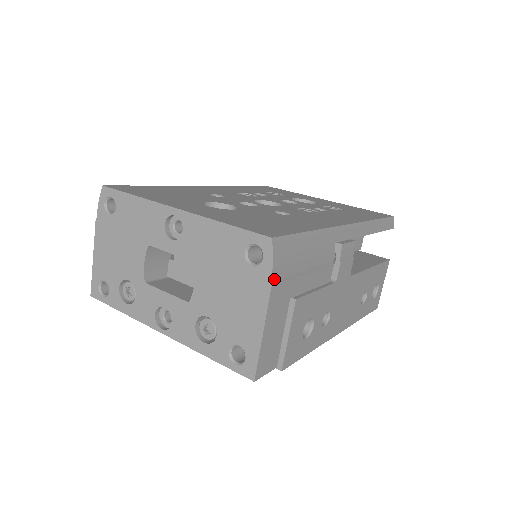
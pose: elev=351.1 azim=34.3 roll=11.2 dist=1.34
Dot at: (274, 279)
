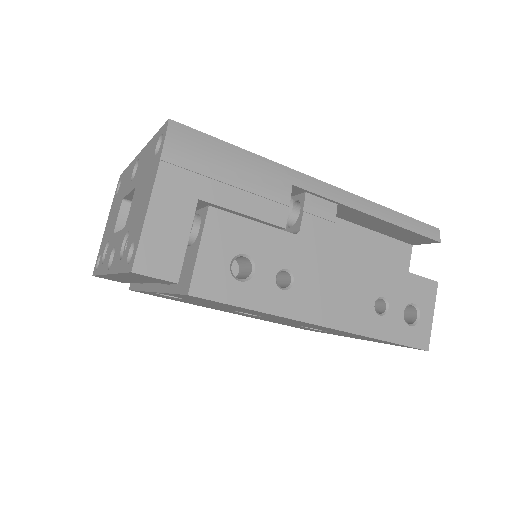
Dot at: (167, 158)
